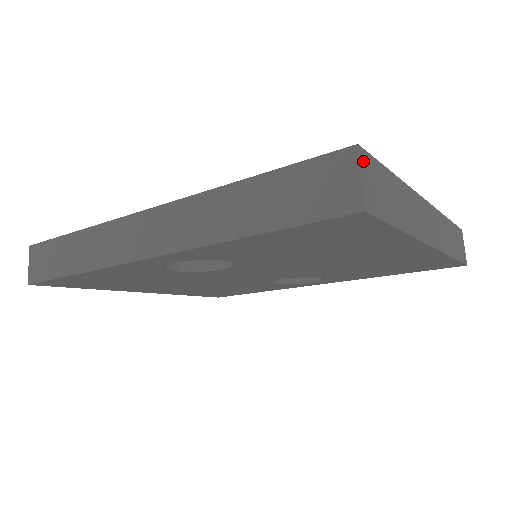
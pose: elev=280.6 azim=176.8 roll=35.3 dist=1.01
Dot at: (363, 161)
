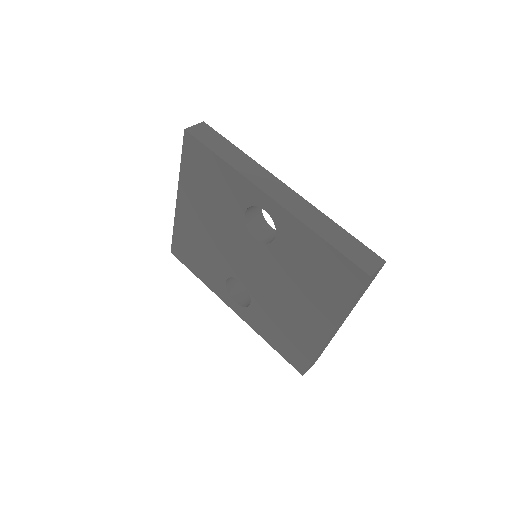
Dot at: (381, 267)
